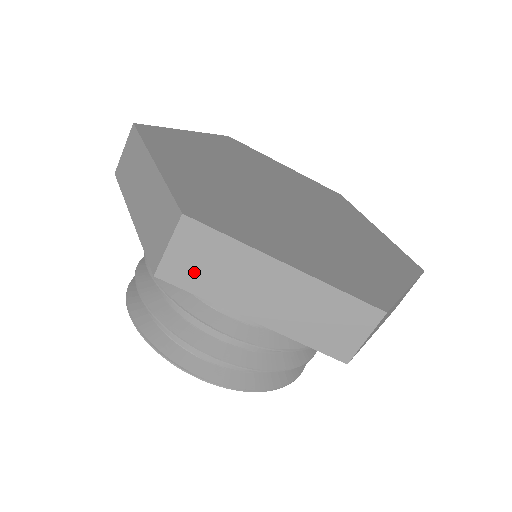
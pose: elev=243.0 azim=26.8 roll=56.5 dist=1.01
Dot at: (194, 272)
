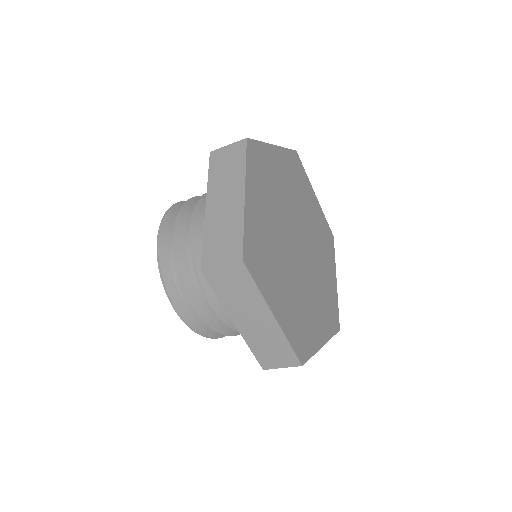
Dot at: (224, 285)
